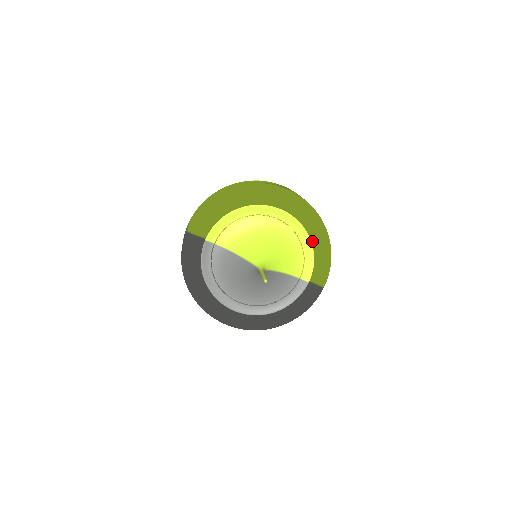
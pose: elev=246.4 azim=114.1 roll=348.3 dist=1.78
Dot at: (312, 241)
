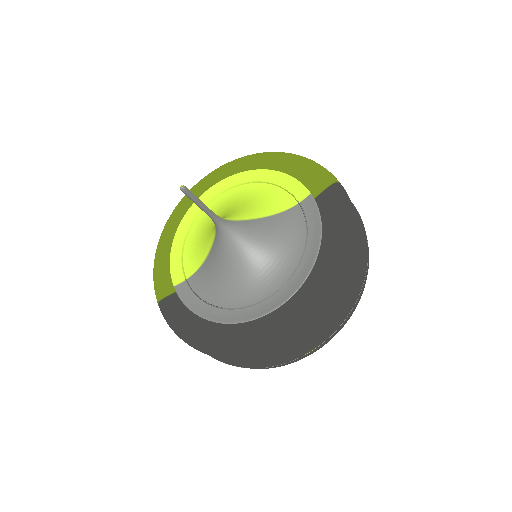
Dot at: occluded
